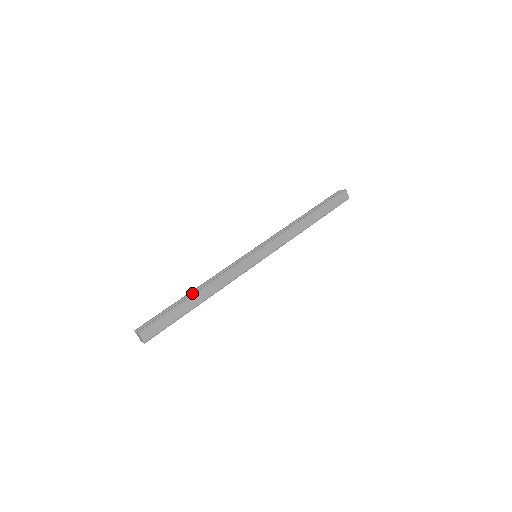
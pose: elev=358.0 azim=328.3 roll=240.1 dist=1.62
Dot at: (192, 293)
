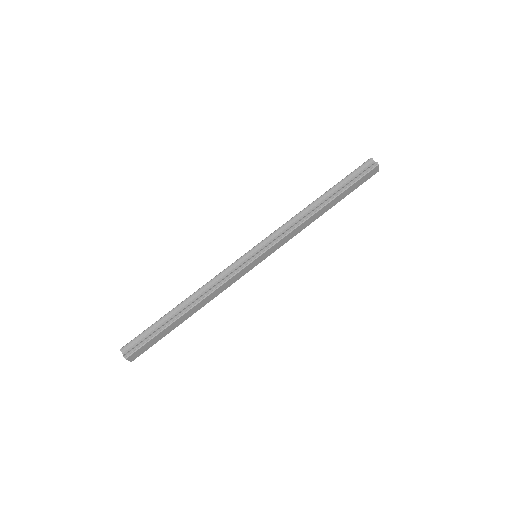
Dot at: (182, 310)
